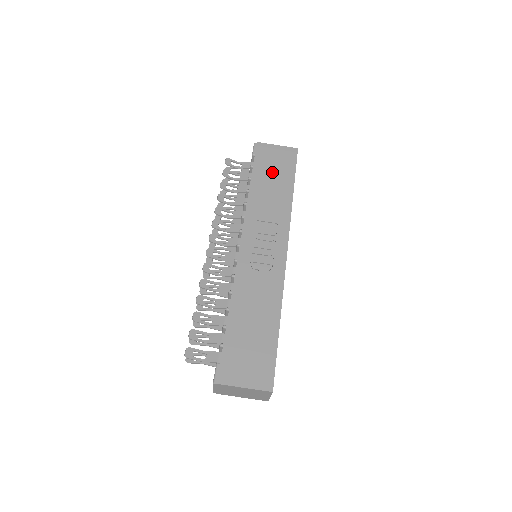
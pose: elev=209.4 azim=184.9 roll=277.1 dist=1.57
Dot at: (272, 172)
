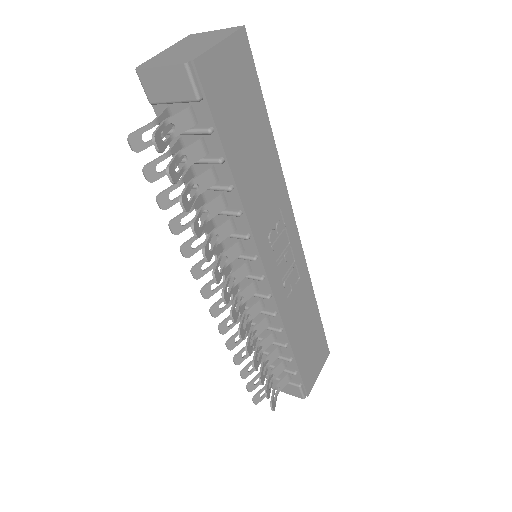
Dot at: (242, 122)
